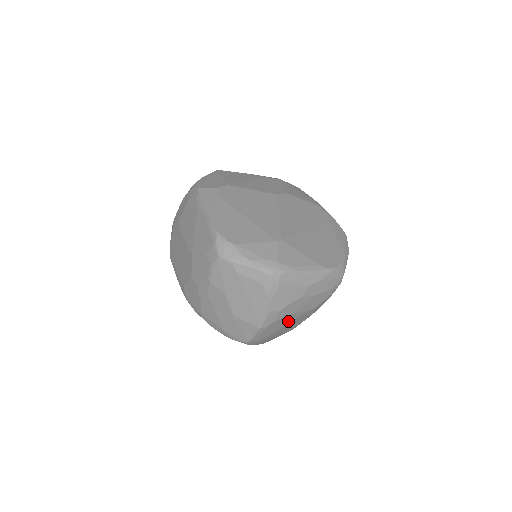
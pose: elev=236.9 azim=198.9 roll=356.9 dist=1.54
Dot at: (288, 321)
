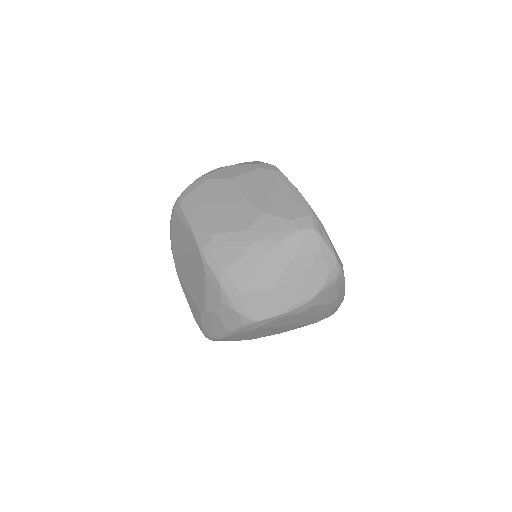
Dot at: (290, 323)
